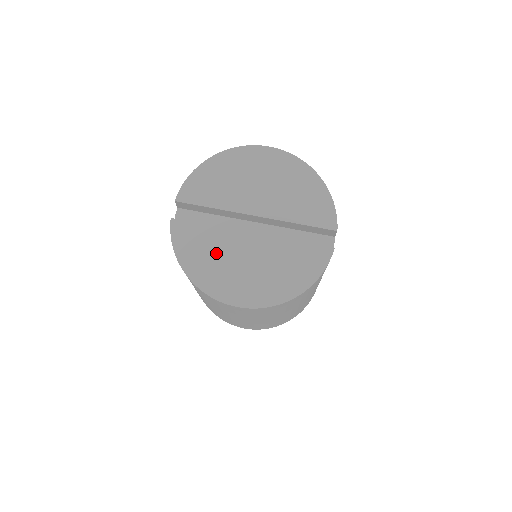
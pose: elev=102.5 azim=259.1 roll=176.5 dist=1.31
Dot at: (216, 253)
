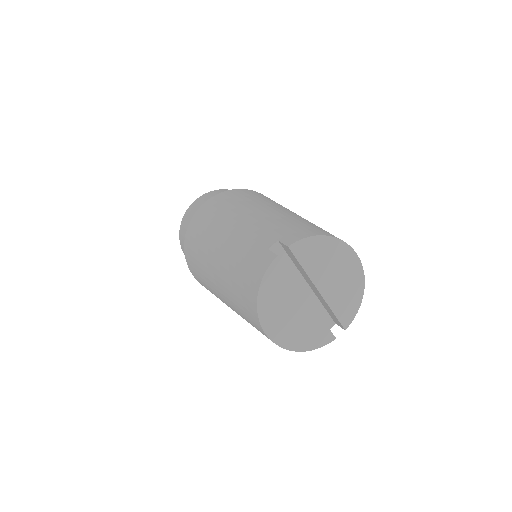
Dot at: (283, 297)
